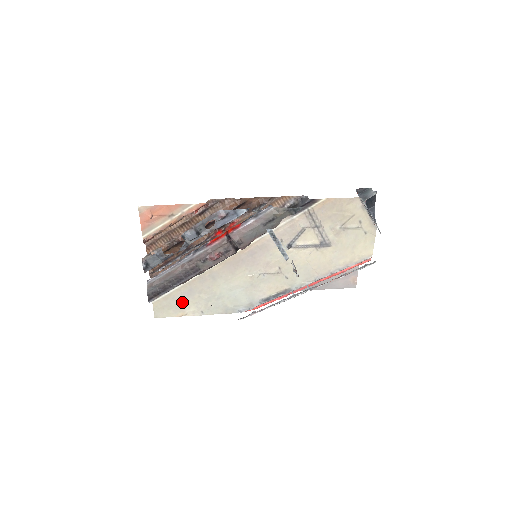
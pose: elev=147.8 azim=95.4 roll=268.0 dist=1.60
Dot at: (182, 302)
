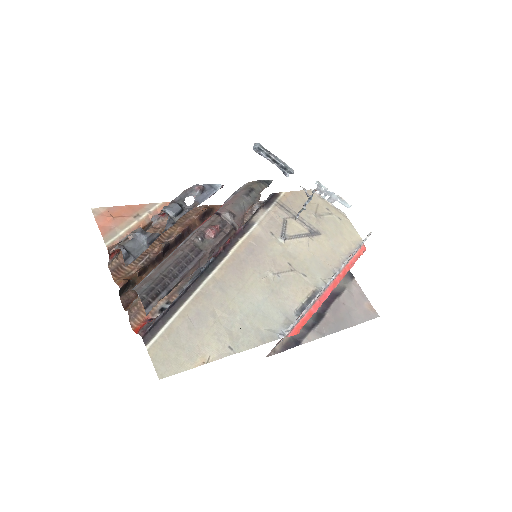
Dot at: (194, 337)
